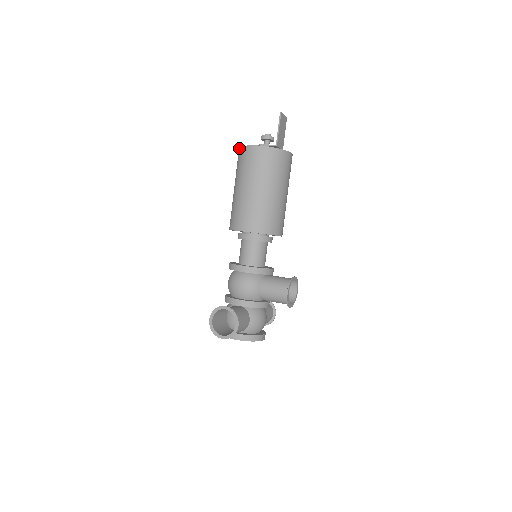
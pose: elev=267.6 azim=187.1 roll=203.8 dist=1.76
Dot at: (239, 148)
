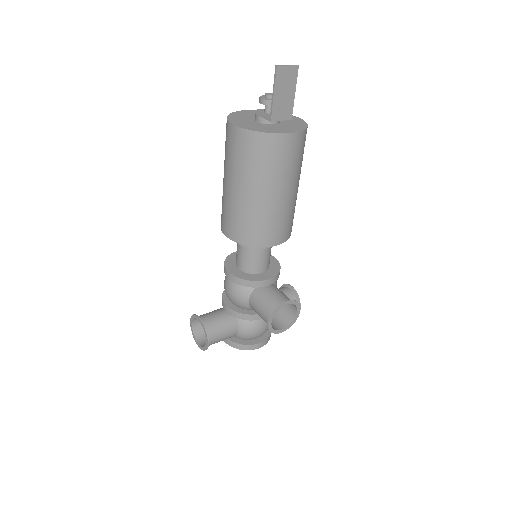
Dot at: (229, 115)
